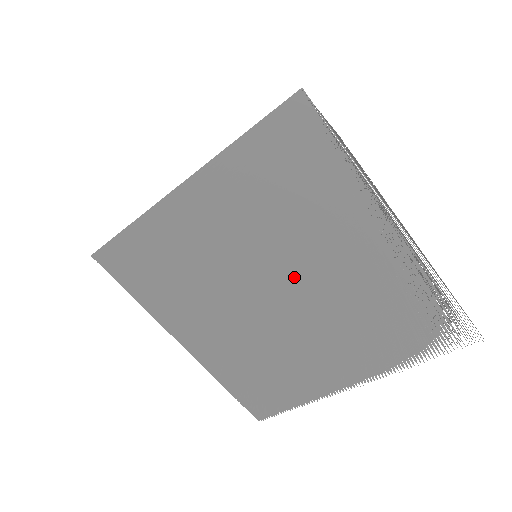
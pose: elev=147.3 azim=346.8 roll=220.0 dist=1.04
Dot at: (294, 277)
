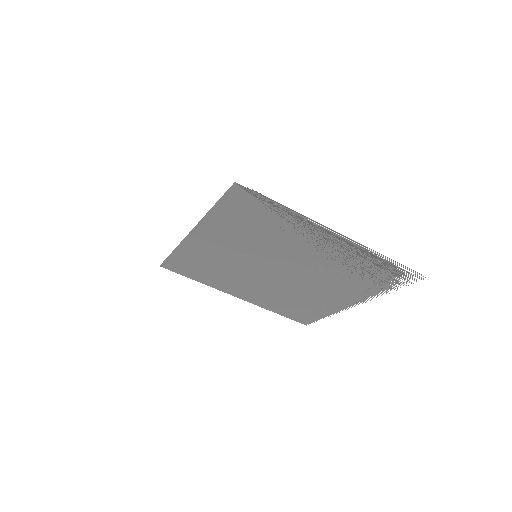
Dot at: (285, 262)
